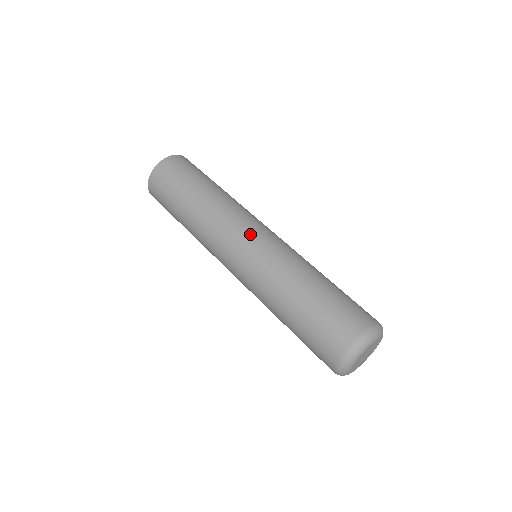
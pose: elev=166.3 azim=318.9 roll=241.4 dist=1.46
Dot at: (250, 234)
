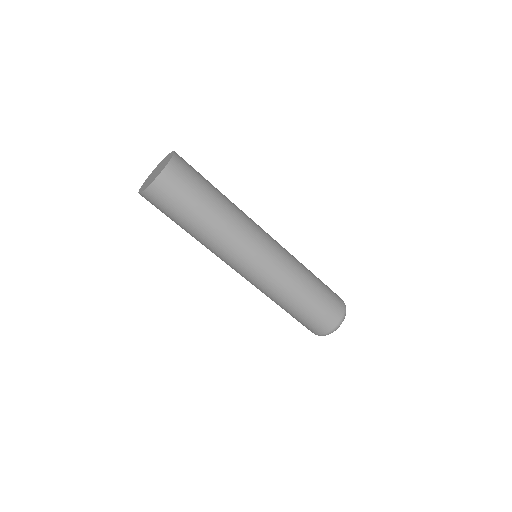
Dot at: (263, 254)
